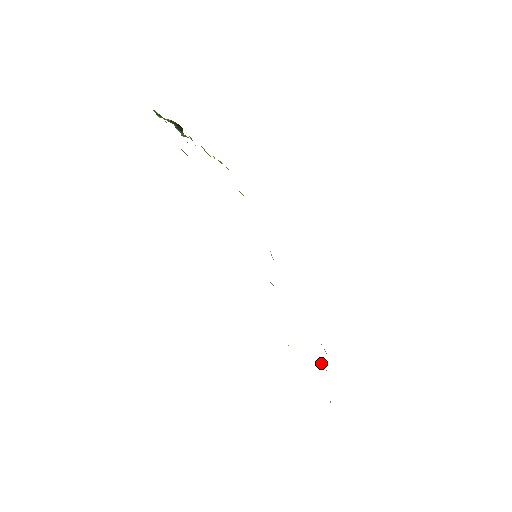
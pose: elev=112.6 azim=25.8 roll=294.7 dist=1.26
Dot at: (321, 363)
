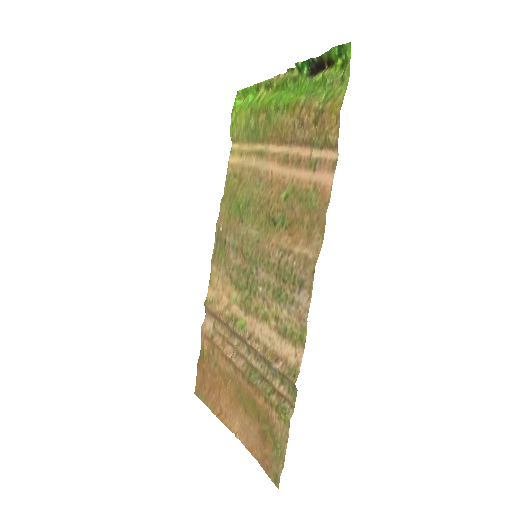
Dot at: (229, 384)
